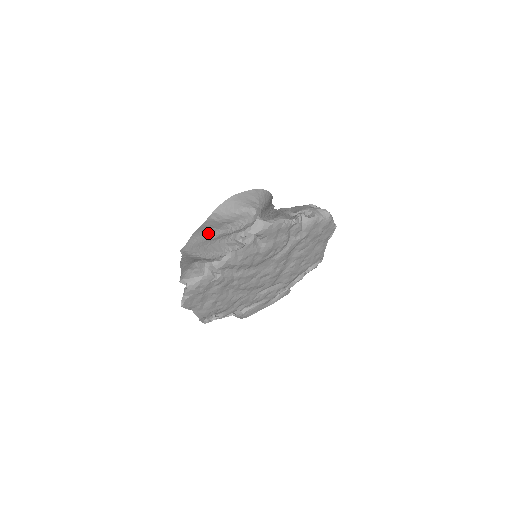
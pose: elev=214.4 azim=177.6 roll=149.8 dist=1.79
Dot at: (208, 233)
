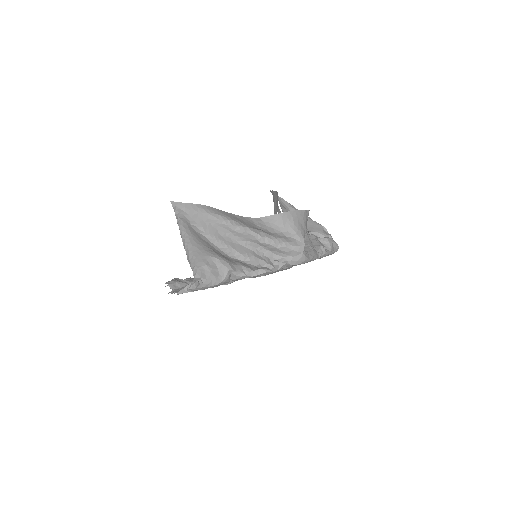
Dot at: (229, 219)
